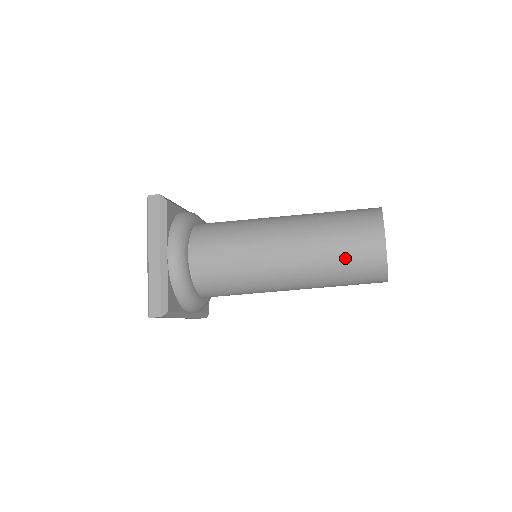
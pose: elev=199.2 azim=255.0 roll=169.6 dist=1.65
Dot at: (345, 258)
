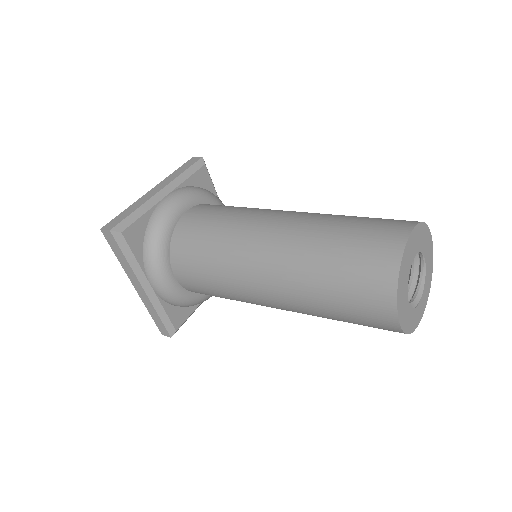
Dot at: (347, 320)
